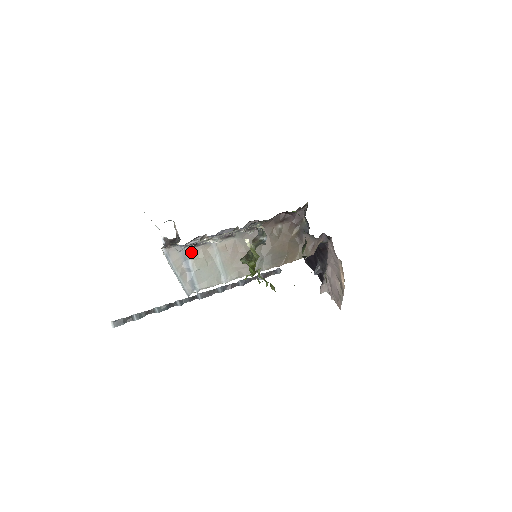
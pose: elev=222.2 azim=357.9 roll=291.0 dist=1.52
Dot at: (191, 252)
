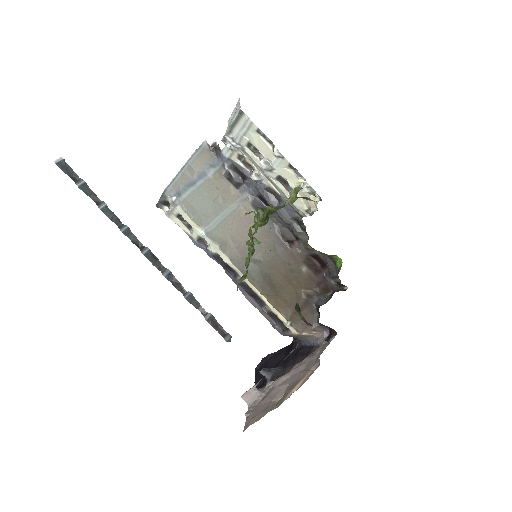
Dot at: (219, 174)
